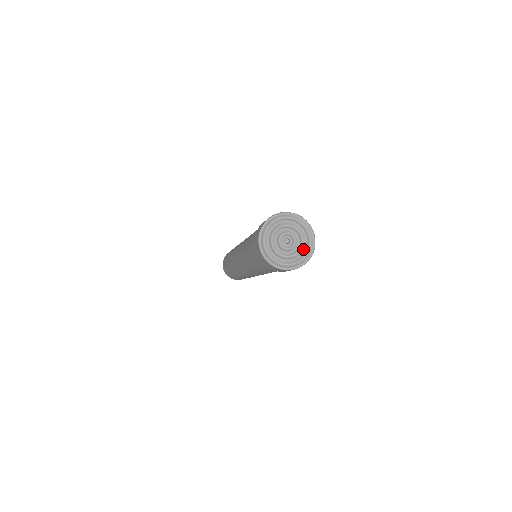
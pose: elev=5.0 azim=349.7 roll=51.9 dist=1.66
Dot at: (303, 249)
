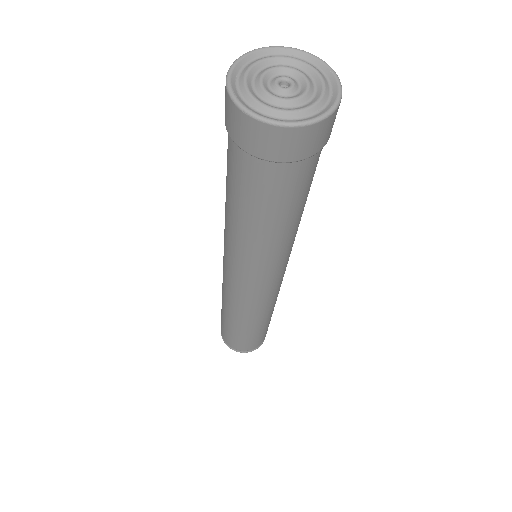
Dot at: (320, 85)
